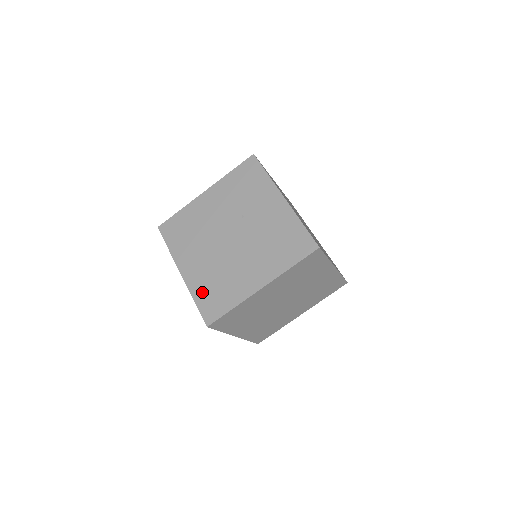
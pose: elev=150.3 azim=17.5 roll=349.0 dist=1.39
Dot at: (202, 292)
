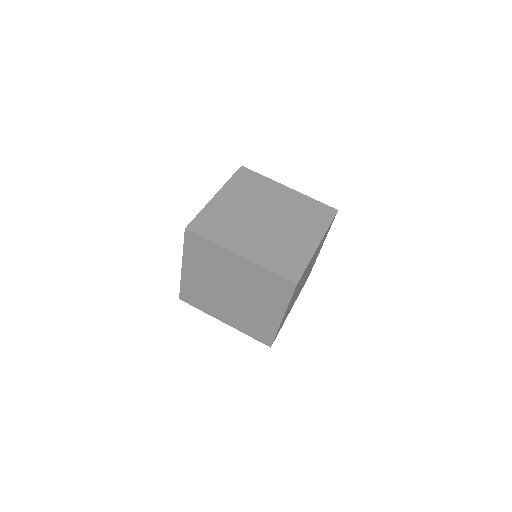
Dot at: (211, 215)
